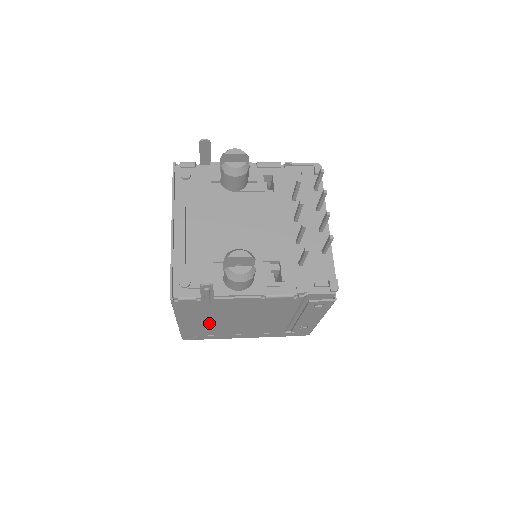
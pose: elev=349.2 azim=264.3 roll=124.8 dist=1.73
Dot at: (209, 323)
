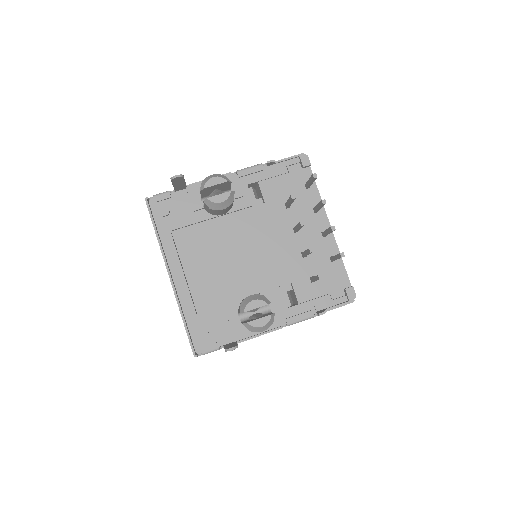
Dot at: occluded
